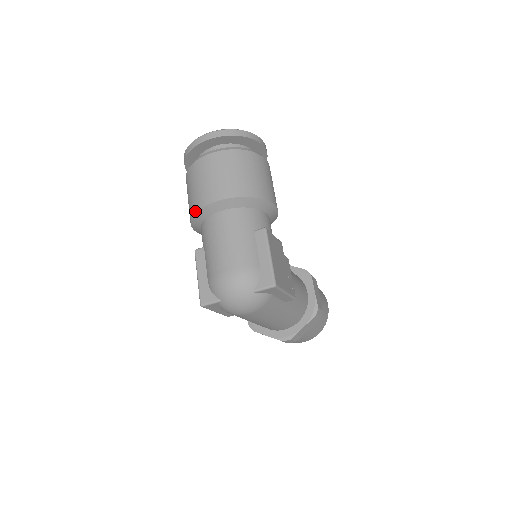
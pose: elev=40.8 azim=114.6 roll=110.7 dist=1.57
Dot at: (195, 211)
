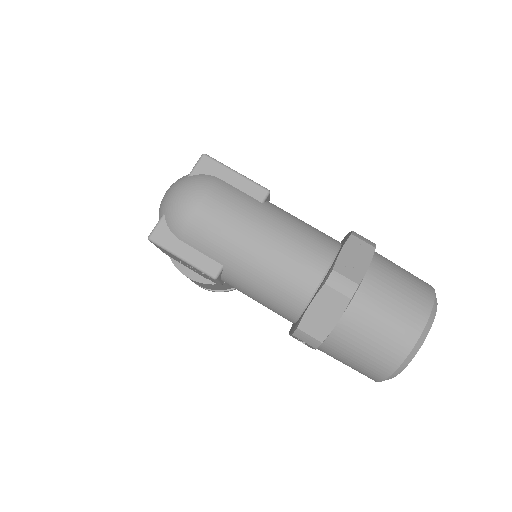
Dot at: occluded
